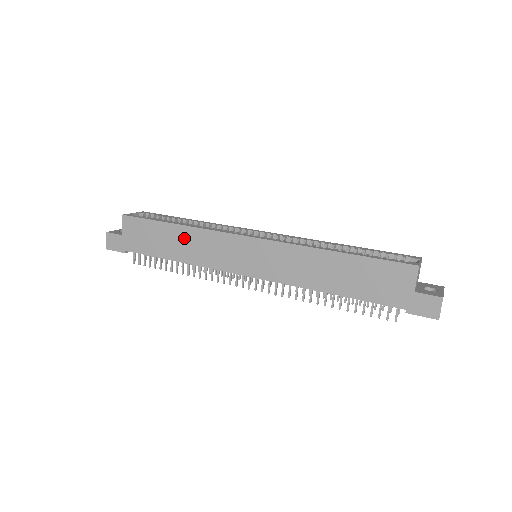
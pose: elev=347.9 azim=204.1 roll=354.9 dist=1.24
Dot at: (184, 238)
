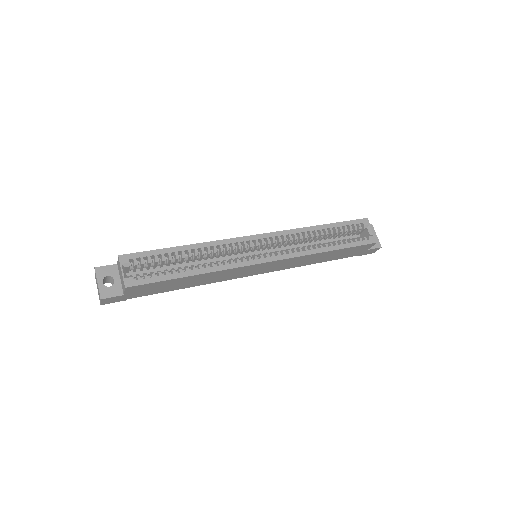
Dot at: (201, 278)
